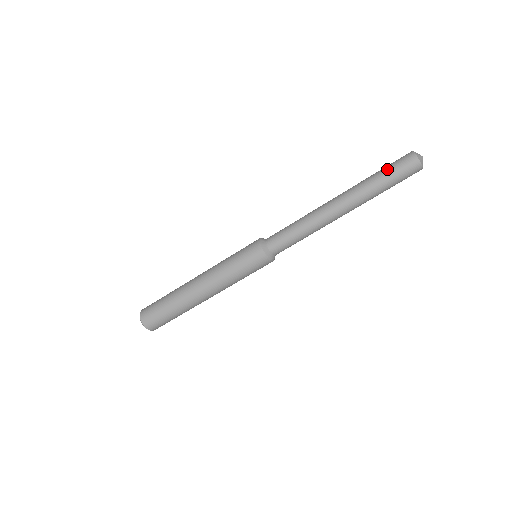
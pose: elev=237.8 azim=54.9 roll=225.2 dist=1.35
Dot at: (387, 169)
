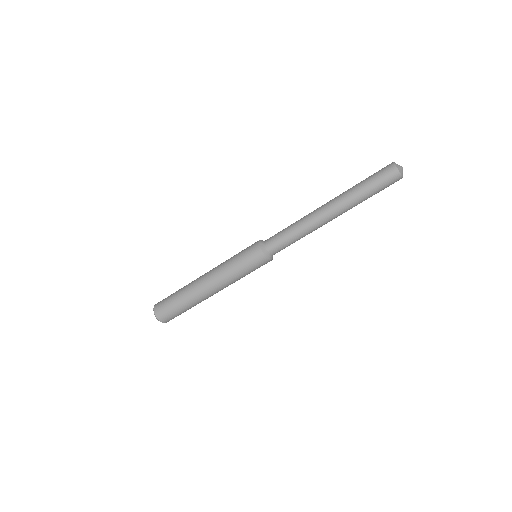
Dot at: (374, 185)
